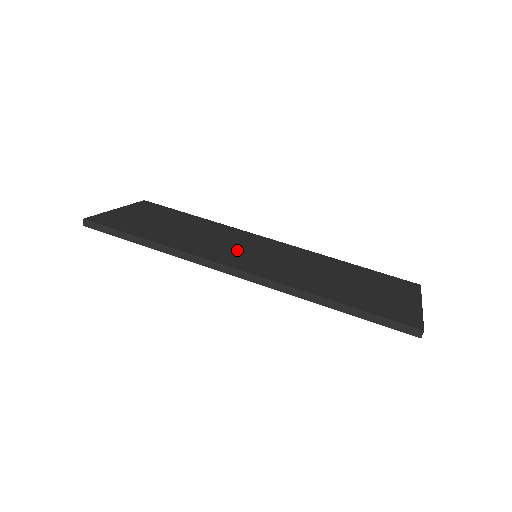
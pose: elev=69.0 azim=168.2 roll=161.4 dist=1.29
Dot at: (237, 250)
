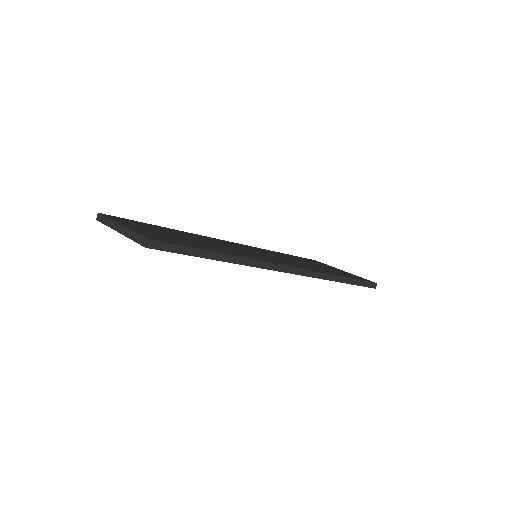
Dot at: (251, 253)
